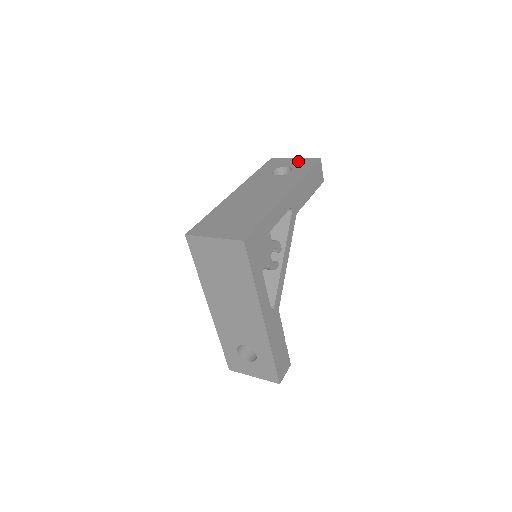
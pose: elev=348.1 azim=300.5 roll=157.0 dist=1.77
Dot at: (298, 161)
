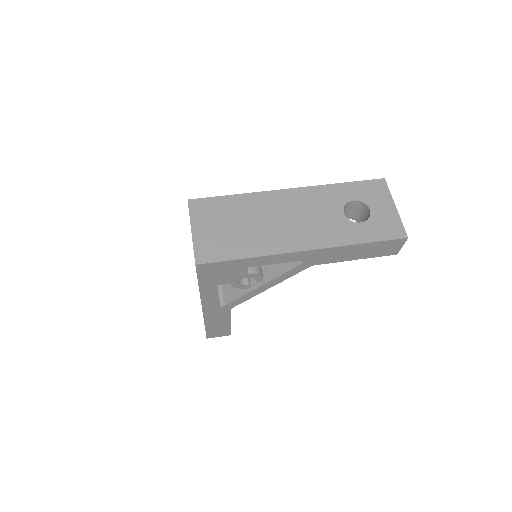
Dot at: (389, 215)
